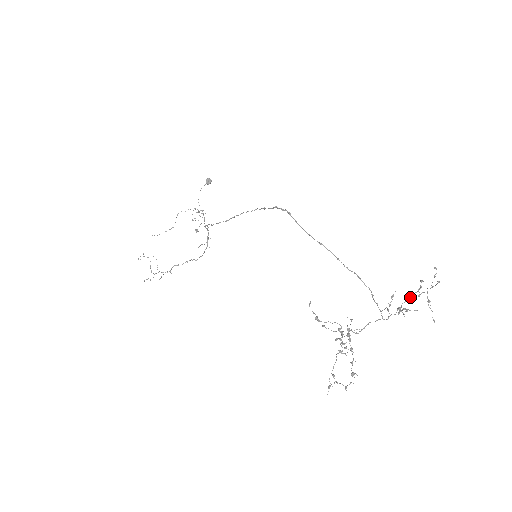
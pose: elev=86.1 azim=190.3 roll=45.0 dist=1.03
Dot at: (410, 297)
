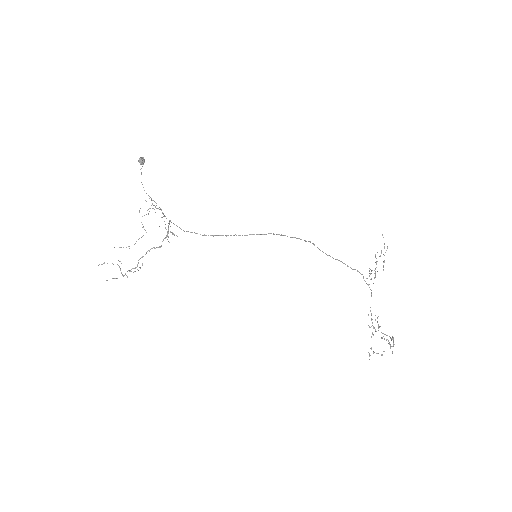
Dot at: occluded
